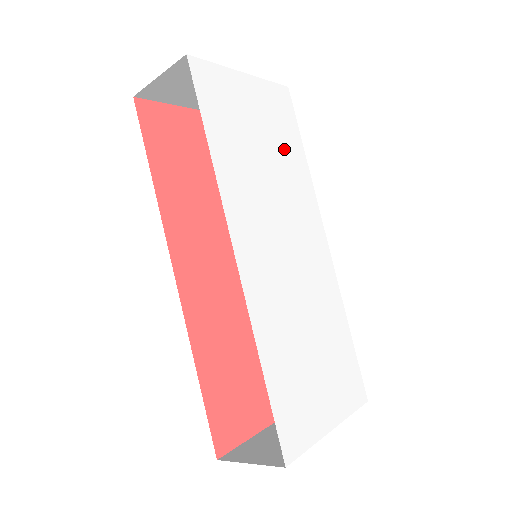
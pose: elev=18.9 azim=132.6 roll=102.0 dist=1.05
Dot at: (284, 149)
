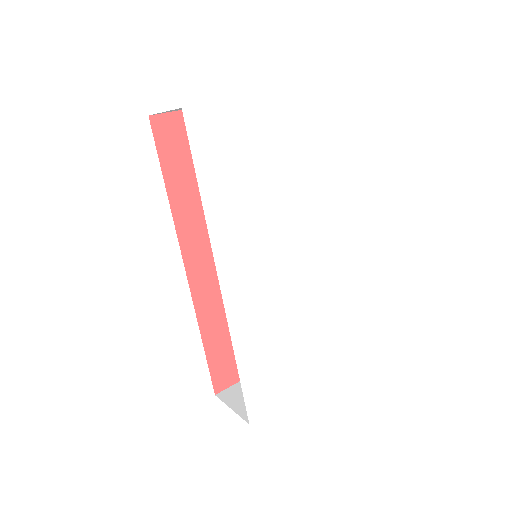
Dot at: (288, 165)
